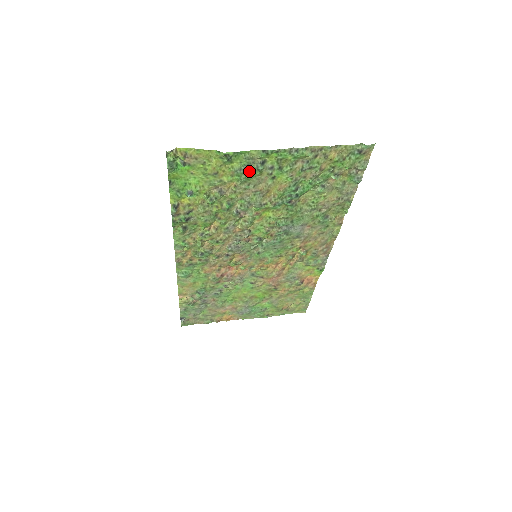
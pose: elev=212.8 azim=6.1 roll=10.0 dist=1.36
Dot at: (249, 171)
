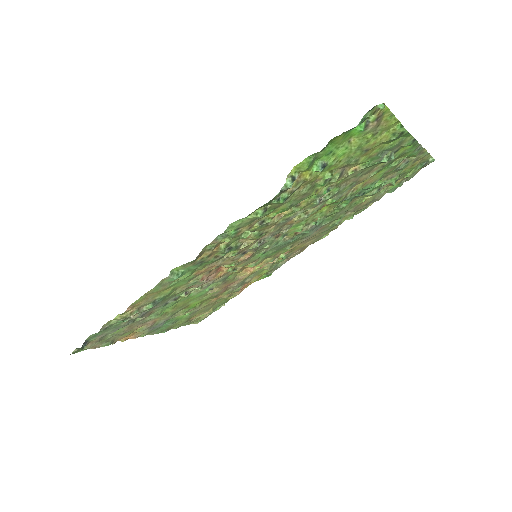
Dot at: (382, 157)
